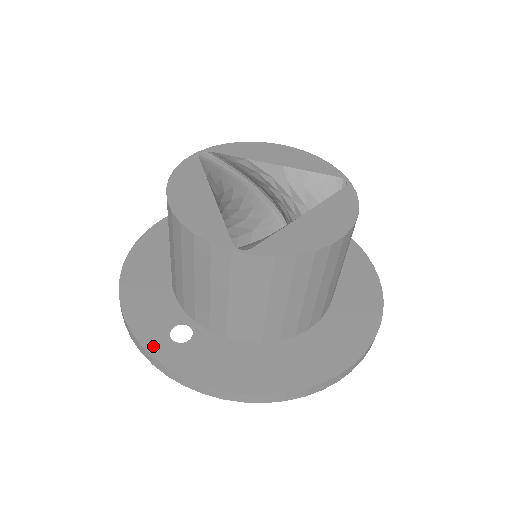
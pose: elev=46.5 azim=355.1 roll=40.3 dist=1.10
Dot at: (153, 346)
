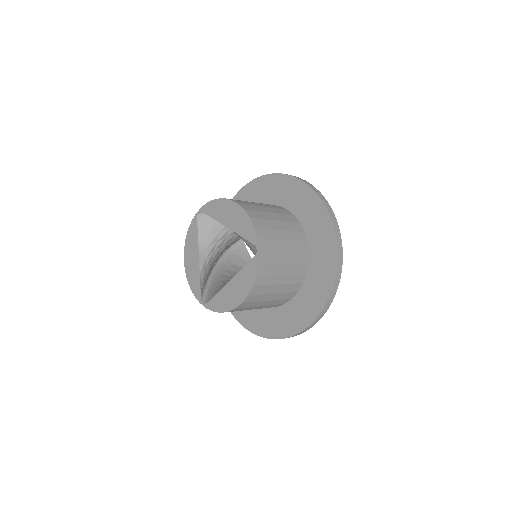
Dot at: occluded
